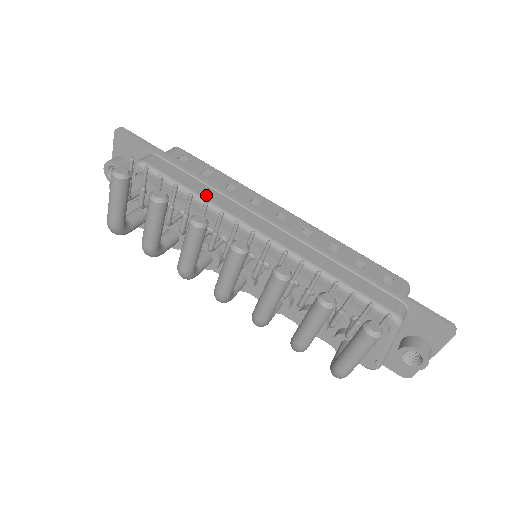
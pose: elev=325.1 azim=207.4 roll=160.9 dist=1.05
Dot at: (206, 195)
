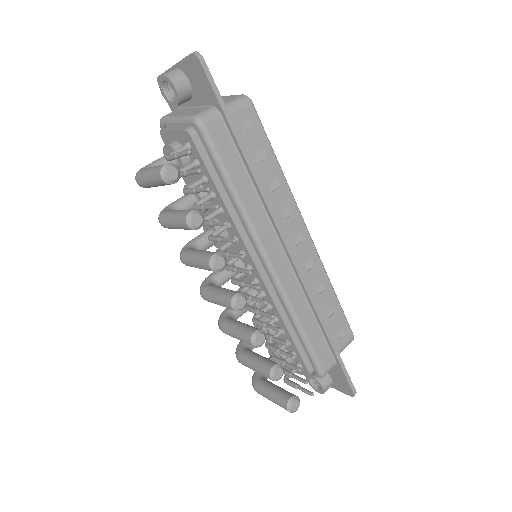
Dot at: (244, 197)
